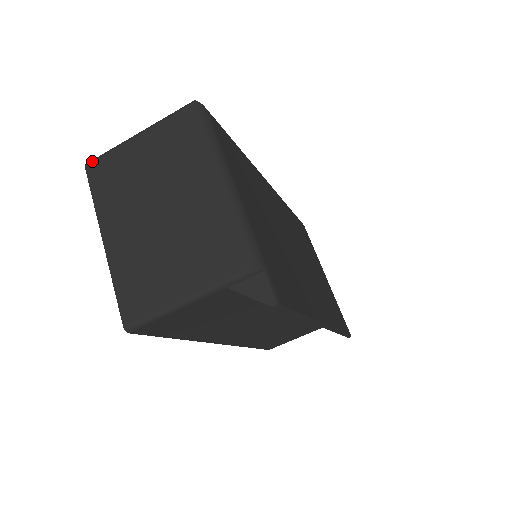
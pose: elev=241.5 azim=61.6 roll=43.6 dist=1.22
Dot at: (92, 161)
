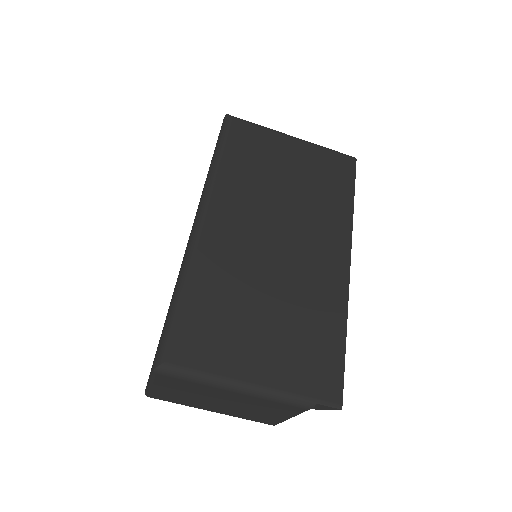
Dot at: (147, 395)
